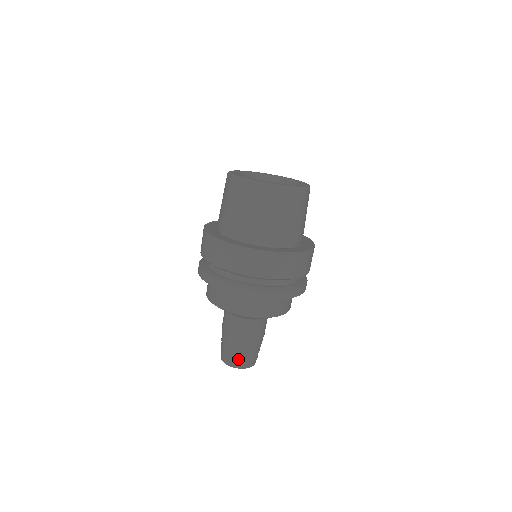
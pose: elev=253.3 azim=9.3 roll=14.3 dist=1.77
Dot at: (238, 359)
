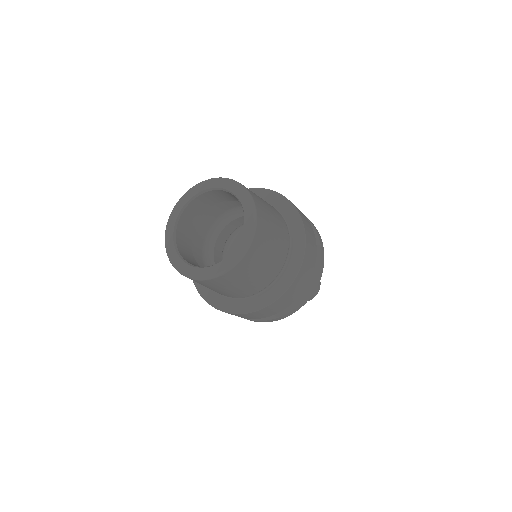
Dot at: occluded
